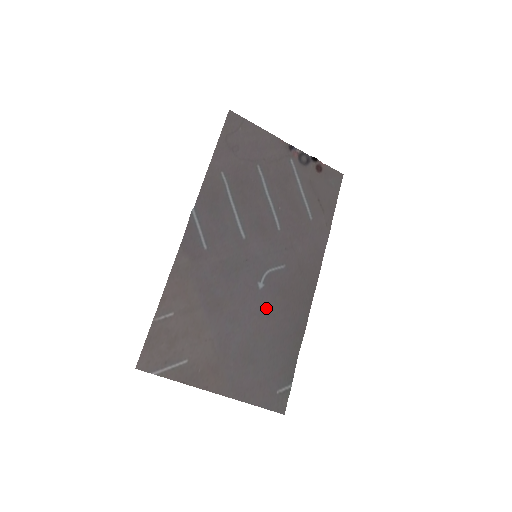
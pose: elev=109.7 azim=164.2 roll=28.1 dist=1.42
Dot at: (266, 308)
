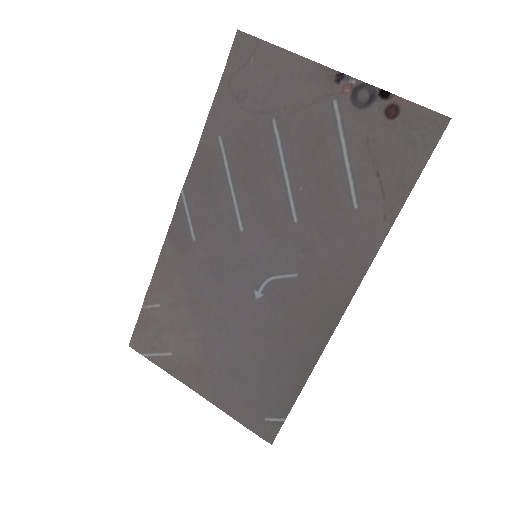
Dot at: (262, 324)
